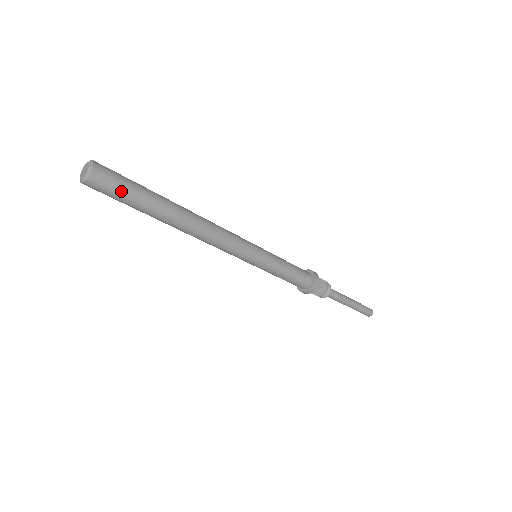
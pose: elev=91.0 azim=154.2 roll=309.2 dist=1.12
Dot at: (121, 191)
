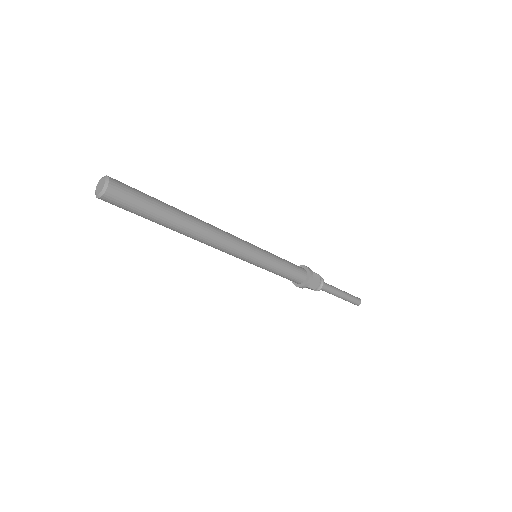
Dot at: (135, 203)
